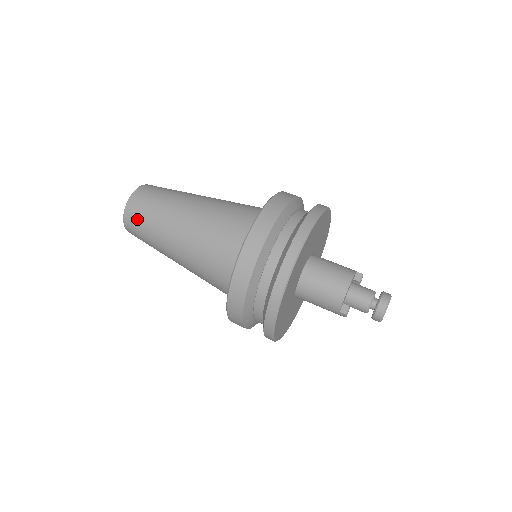
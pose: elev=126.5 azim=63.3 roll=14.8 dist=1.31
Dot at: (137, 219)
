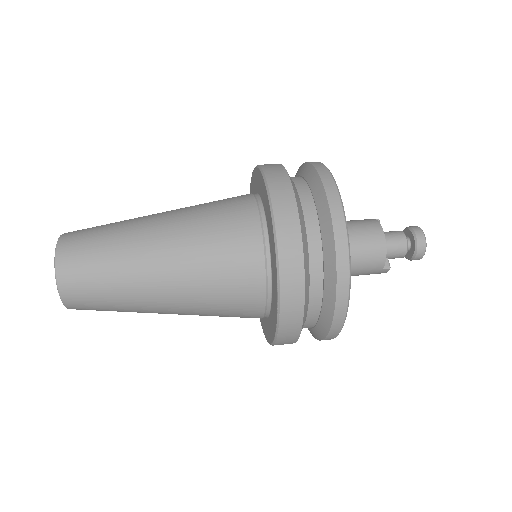
Dot at: (85, 284)
